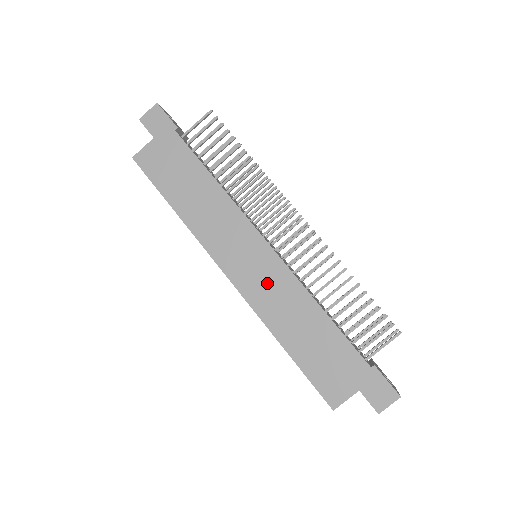
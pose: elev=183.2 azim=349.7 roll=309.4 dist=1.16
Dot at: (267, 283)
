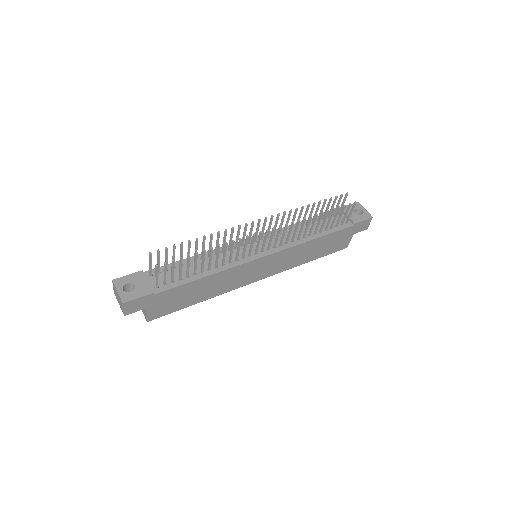
Dot at: (280, 262)
